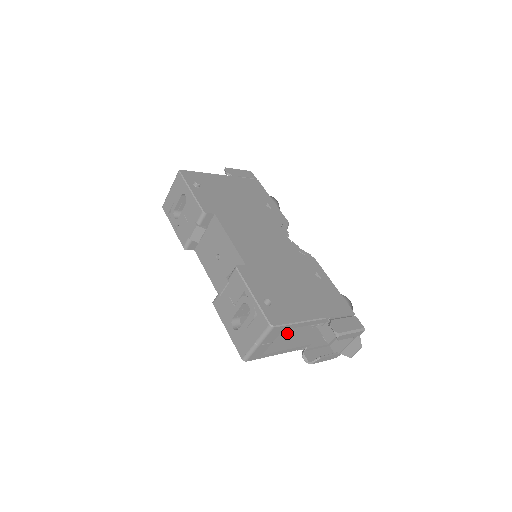
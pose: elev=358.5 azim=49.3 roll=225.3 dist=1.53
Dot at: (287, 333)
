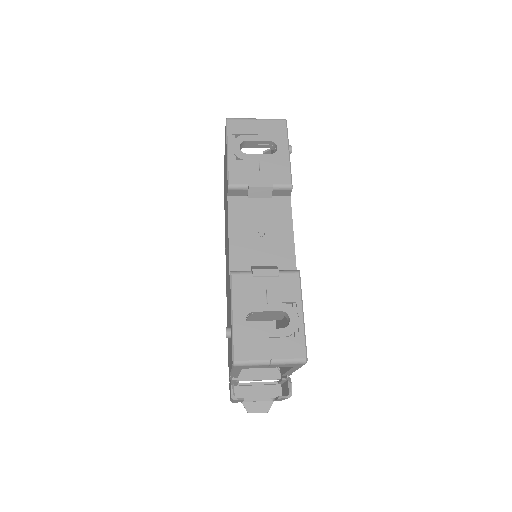
Dot at: occluded
